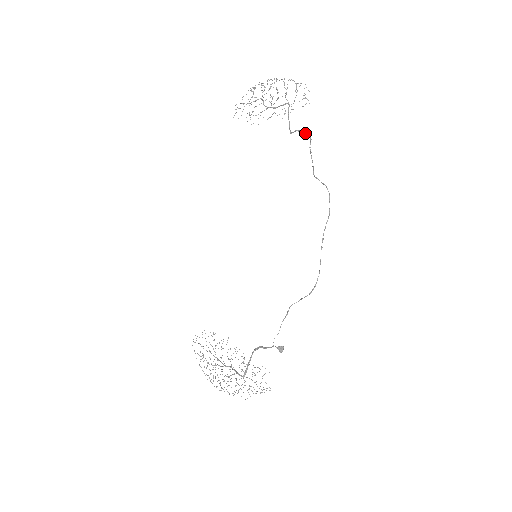
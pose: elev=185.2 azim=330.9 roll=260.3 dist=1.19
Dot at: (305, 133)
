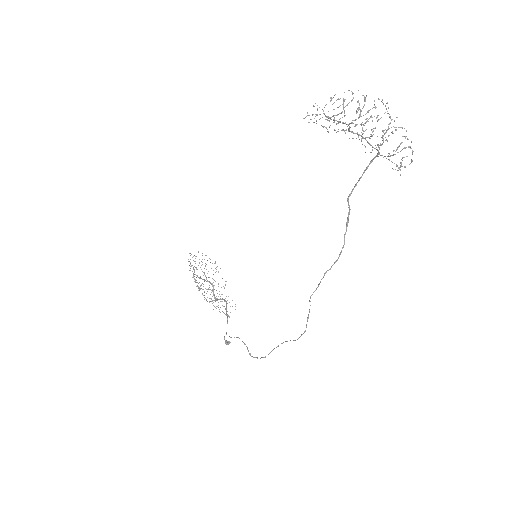
Dot at: (344, 238)
